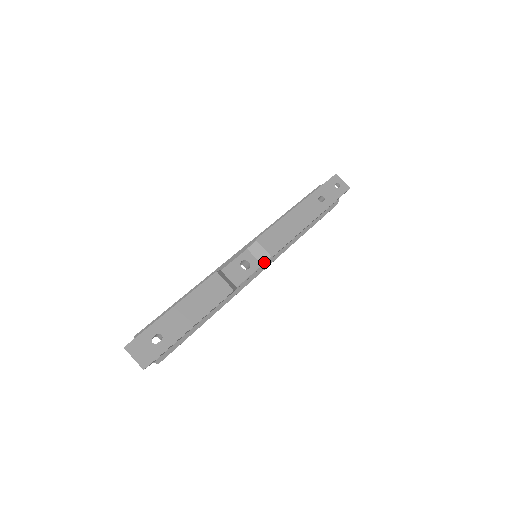
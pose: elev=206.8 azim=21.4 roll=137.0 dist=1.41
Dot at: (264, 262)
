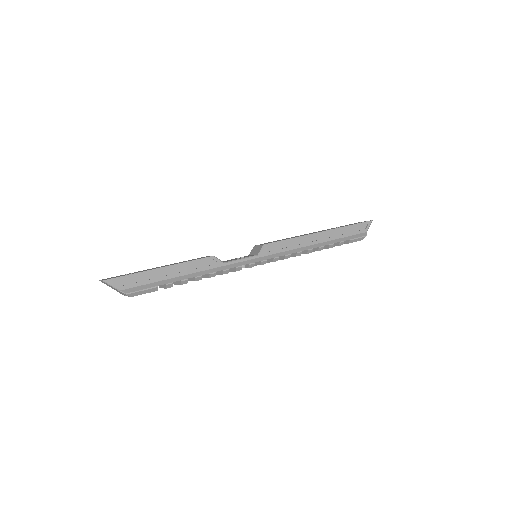
Dot at: (259, 252)
